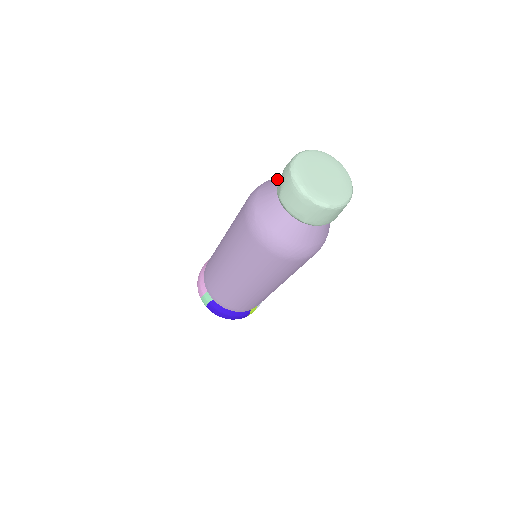
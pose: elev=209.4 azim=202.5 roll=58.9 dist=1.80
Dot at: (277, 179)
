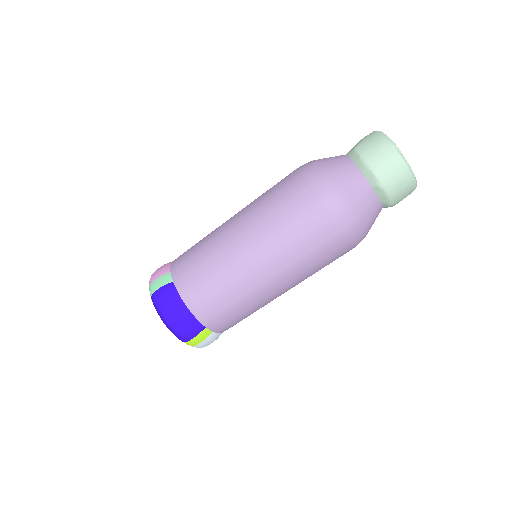
Dot at: occluded
